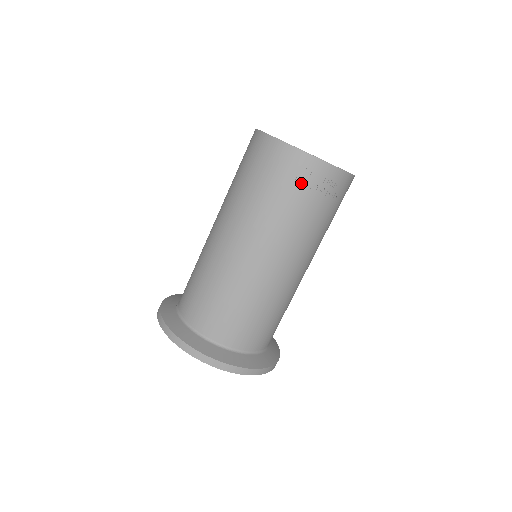
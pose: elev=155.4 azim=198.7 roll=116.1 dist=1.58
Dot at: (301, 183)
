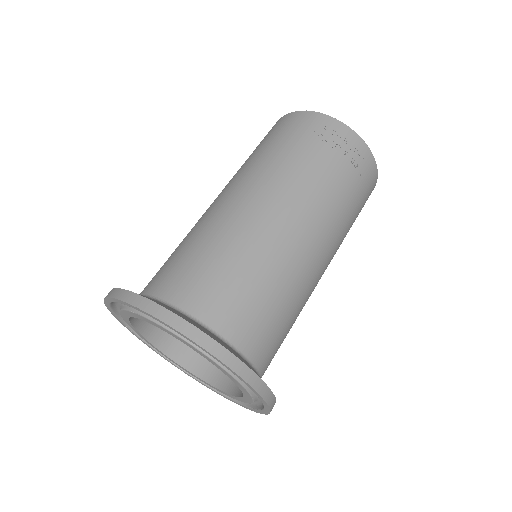
Dot at: (322, 140)
